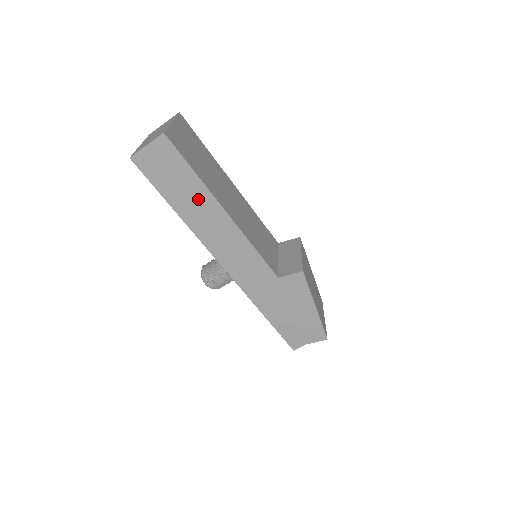
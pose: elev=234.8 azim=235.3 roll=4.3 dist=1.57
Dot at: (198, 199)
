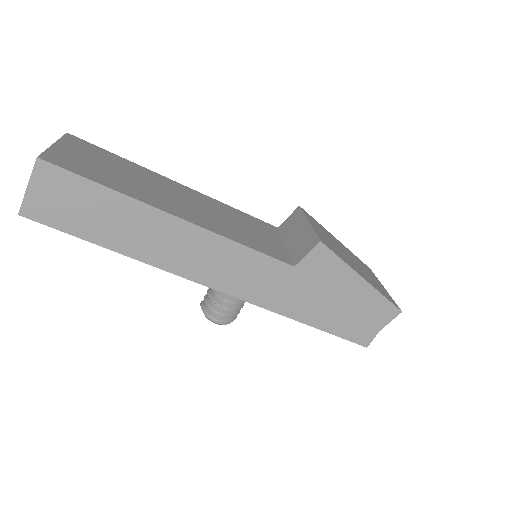
Dot at: (134, 220)
